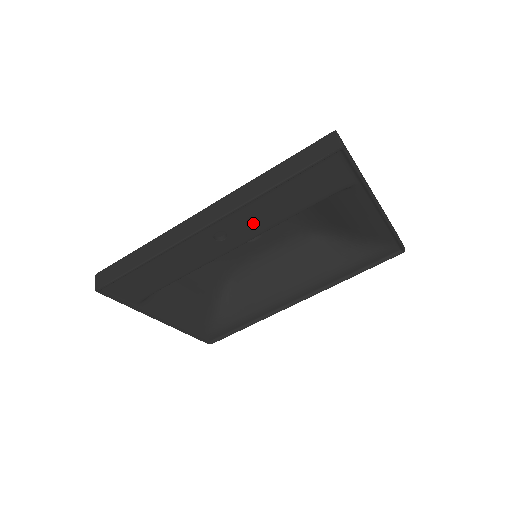
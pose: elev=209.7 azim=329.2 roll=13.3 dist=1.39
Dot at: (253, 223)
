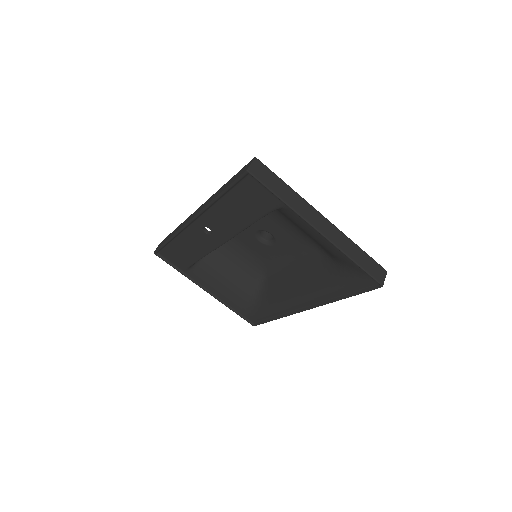
Dot at: (223, 225)
